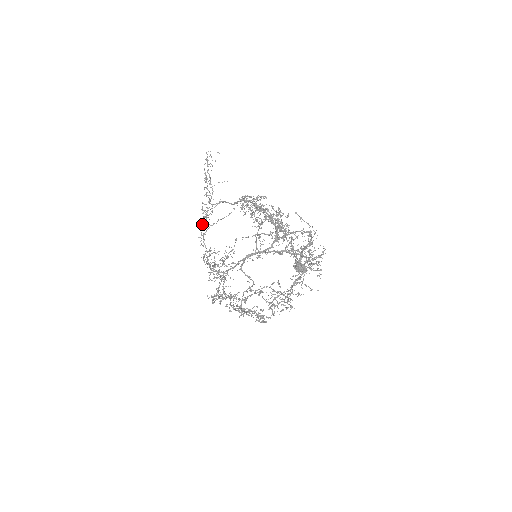
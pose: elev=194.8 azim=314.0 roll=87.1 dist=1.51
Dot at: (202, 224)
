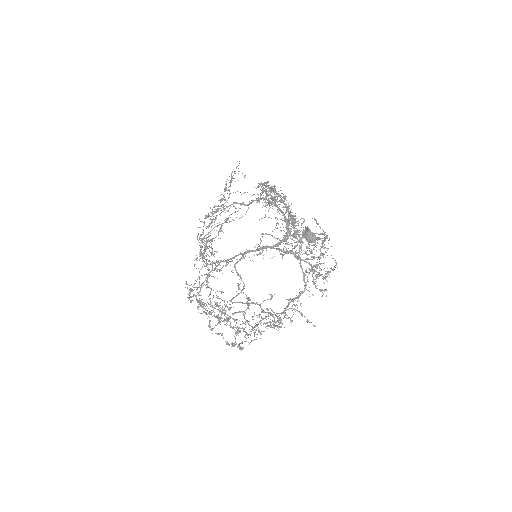
Dot at: occluded
